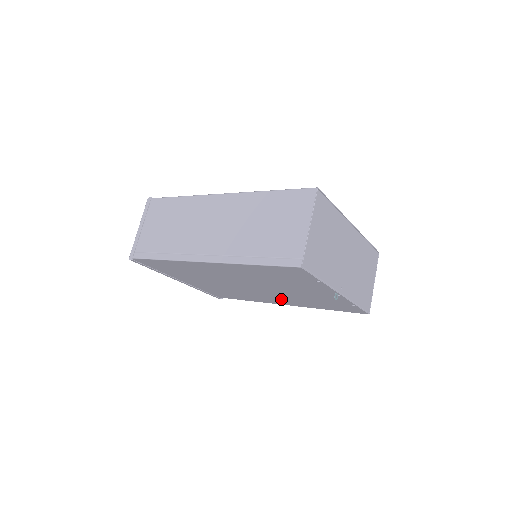
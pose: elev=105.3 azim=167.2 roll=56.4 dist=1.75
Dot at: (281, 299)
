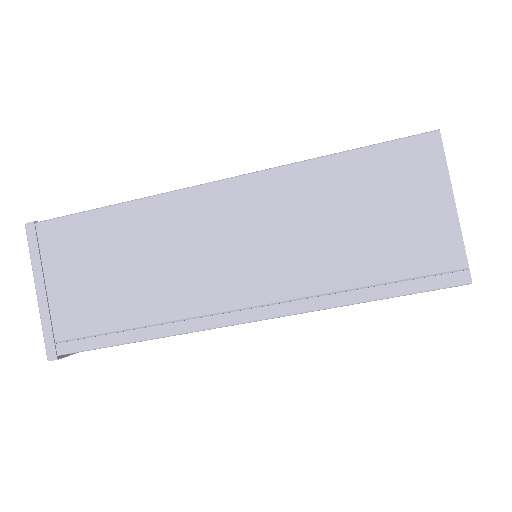
Dot at: occluded
